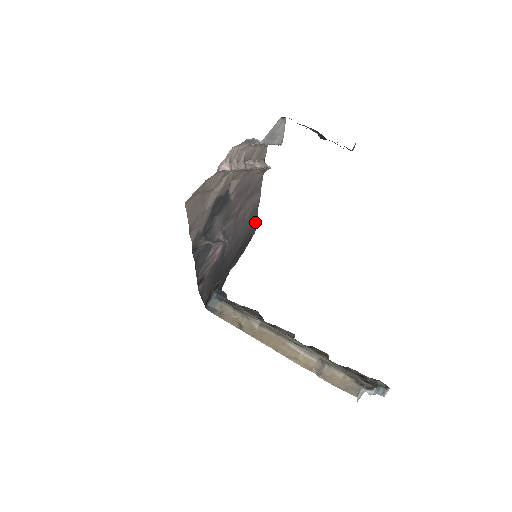
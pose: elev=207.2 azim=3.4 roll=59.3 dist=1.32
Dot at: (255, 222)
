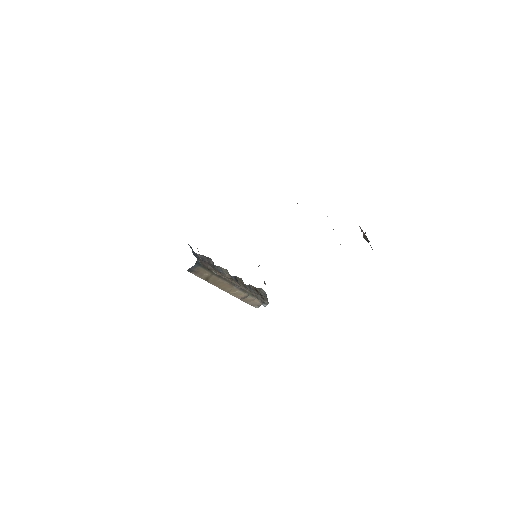
Dot at: occluded
